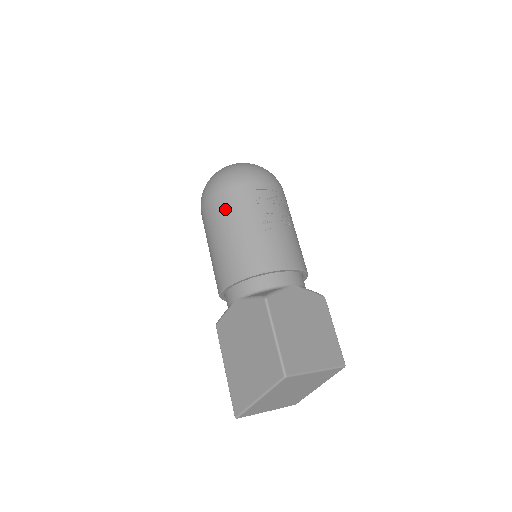
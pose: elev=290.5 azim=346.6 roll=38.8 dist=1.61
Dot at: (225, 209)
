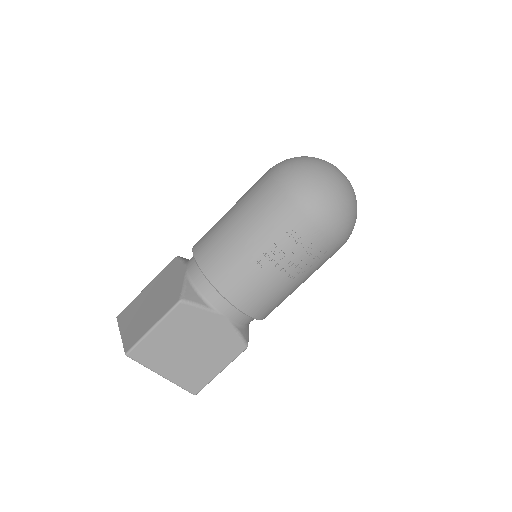
Dot at: (259, 202)
